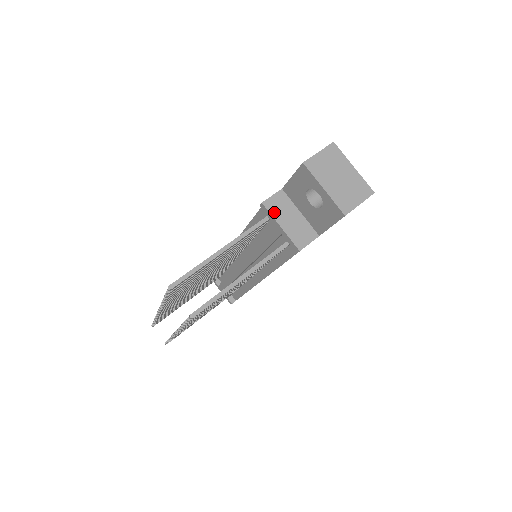
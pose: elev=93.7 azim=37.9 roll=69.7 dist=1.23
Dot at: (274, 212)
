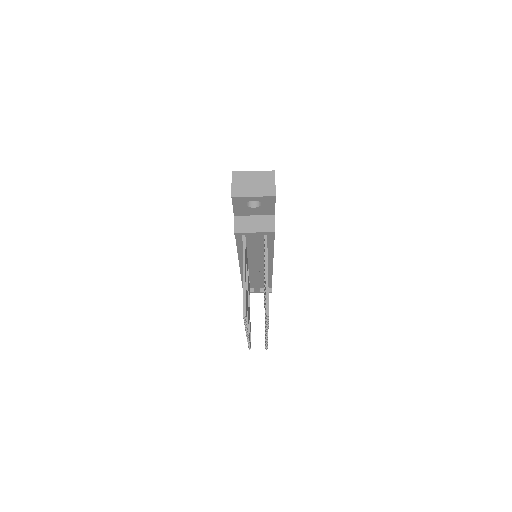
Dot at: (244, 230)
